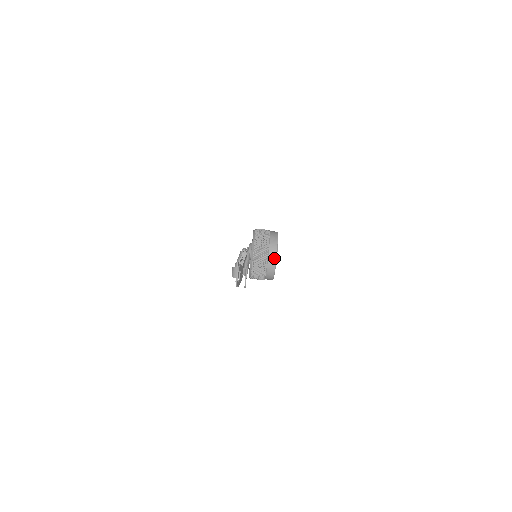
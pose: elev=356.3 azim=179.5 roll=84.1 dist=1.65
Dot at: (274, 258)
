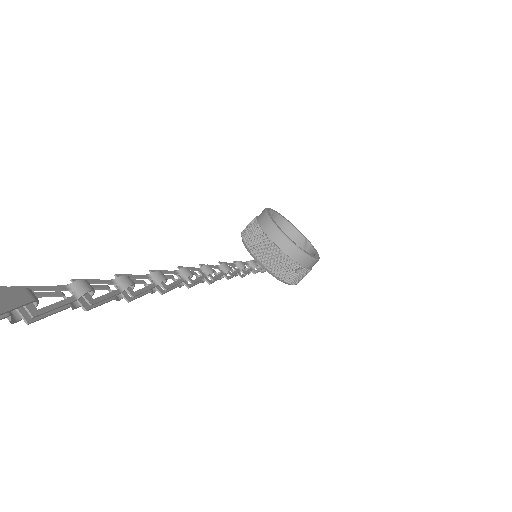
Dot at: (280, 236)
